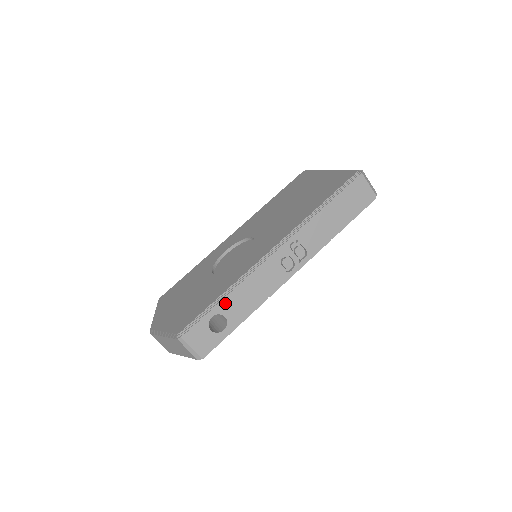
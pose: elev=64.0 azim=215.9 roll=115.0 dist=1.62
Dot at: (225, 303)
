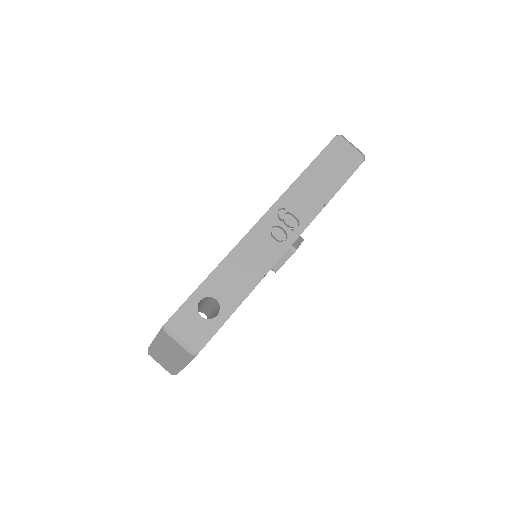
Dot at: (213, 283)
